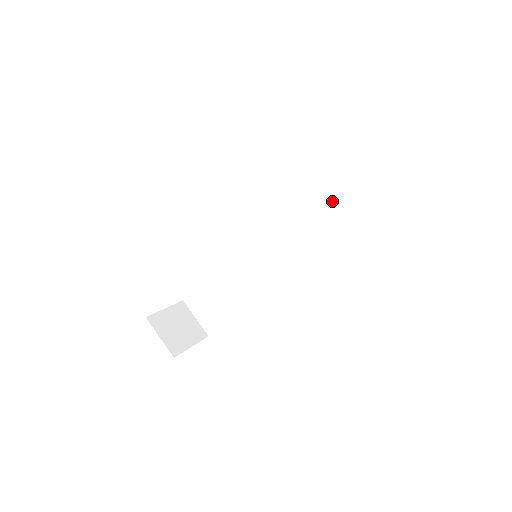
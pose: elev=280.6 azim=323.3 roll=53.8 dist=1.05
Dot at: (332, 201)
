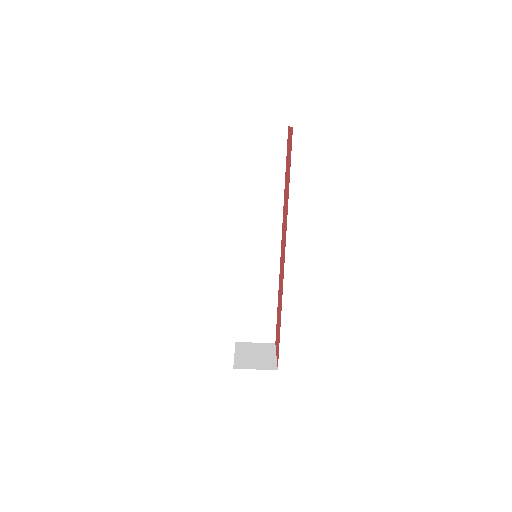
Dot at: (264, 177)
